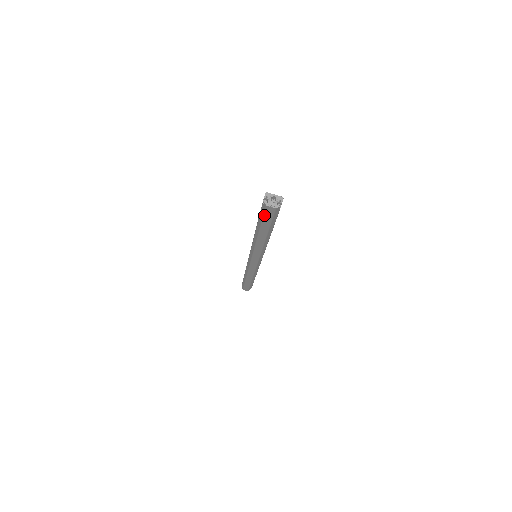
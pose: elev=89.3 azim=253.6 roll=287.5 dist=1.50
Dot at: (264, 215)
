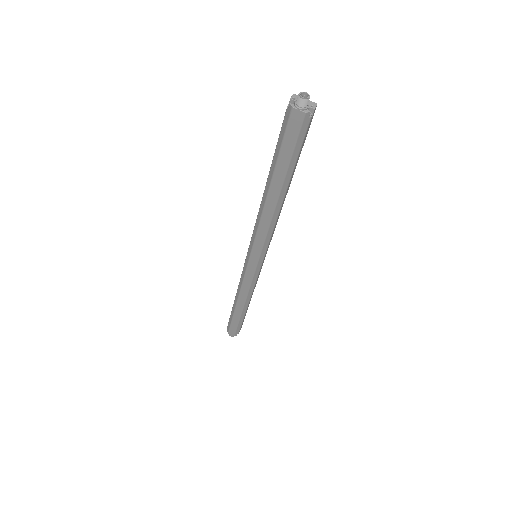
Dot at: (285, 135)
